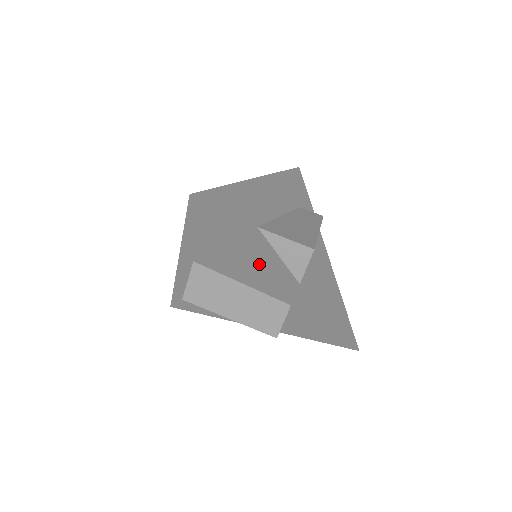
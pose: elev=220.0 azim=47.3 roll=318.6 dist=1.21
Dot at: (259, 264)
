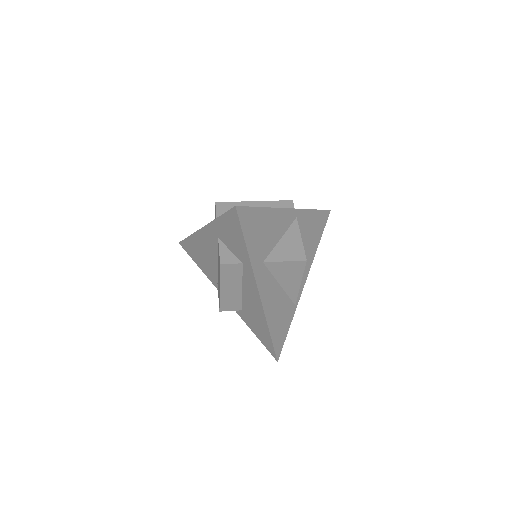
Dot at: (198, 236)
